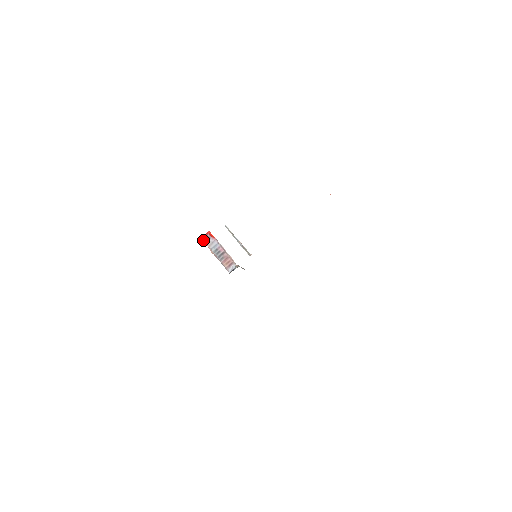
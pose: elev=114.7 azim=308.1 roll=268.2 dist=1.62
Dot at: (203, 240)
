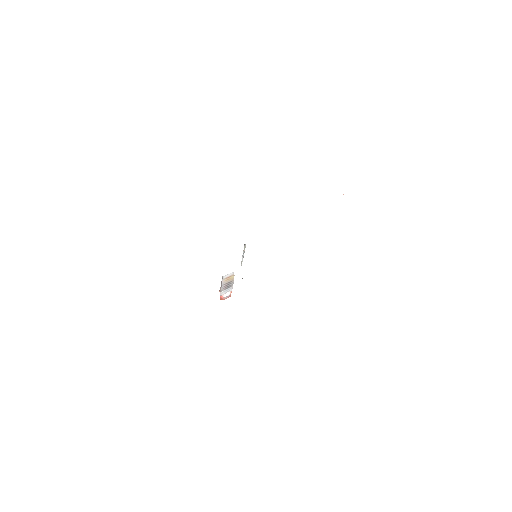
Dot at: (220, 298)
